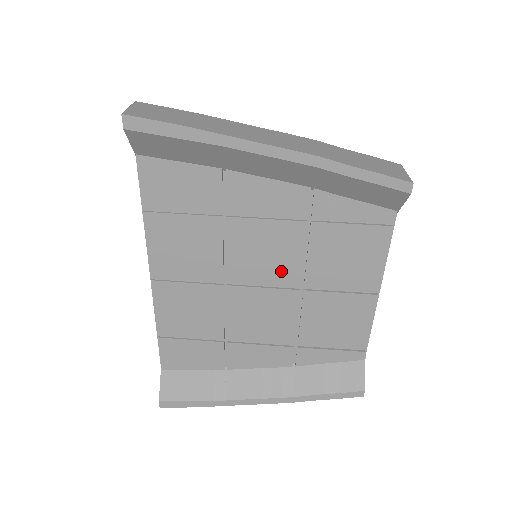
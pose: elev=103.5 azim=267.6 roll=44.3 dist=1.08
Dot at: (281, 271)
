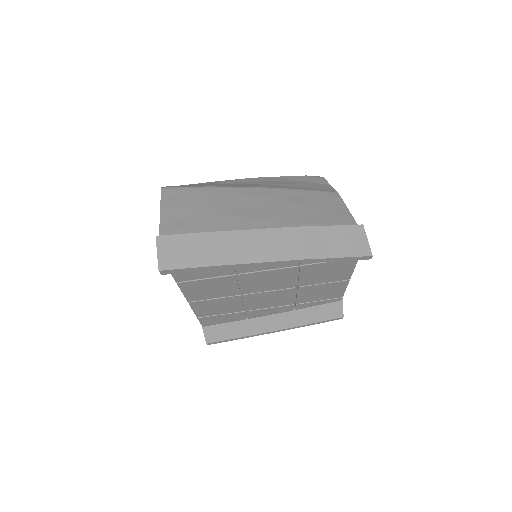
Dot at: (281, 284)
